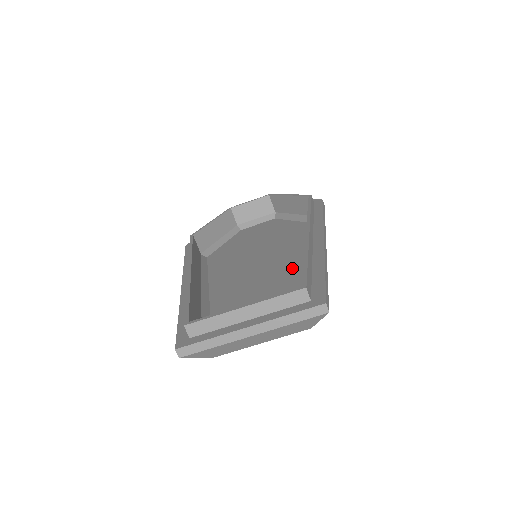
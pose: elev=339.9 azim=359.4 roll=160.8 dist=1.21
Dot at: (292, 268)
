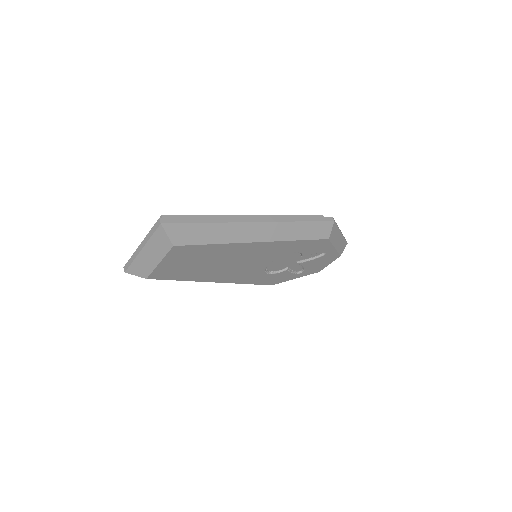
Dot at: (248, 248)
